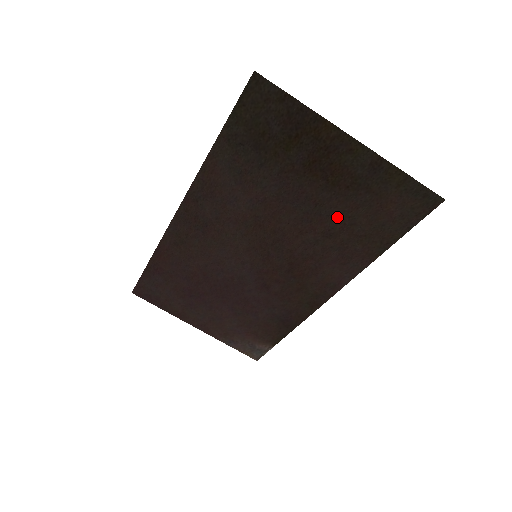
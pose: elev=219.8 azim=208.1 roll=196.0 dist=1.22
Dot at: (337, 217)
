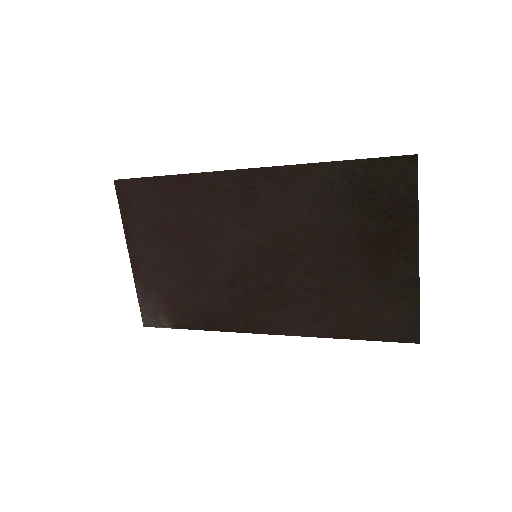
Dot at: (346, 288)
